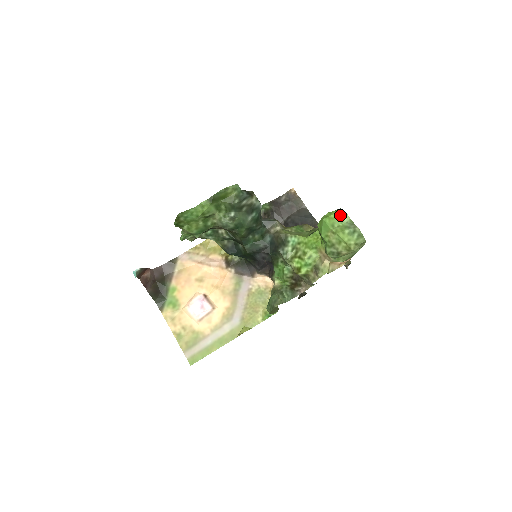
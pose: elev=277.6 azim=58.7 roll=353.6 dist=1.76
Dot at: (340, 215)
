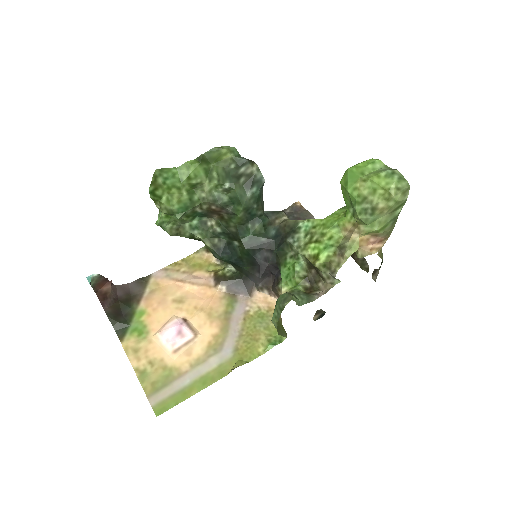
Dot at: (370, 162)
